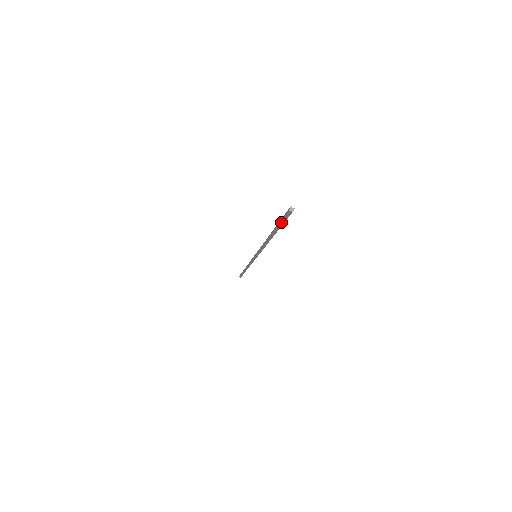
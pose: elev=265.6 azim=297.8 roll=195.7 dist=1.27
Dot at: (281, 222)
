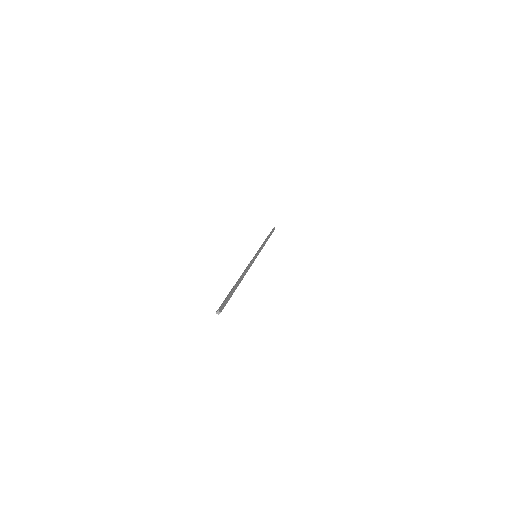
Dot at: (226, 299)
